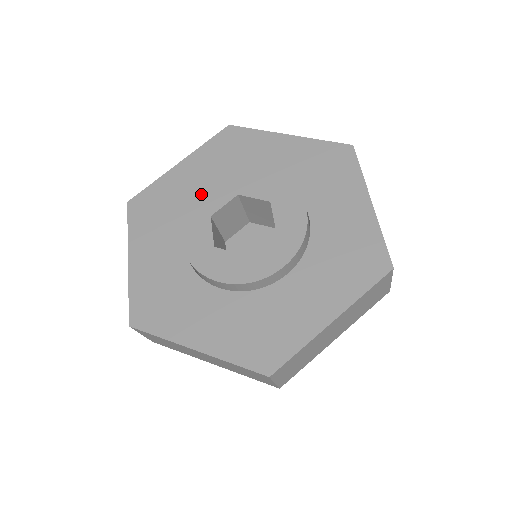
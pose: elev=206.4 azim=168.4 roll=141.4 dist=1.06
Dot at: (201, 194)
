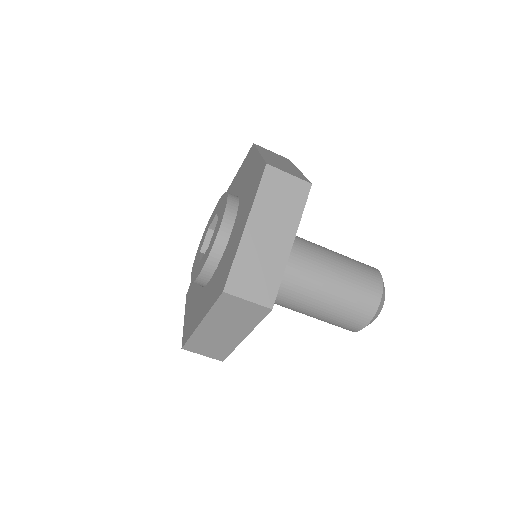
Dot at: (214, 210)
